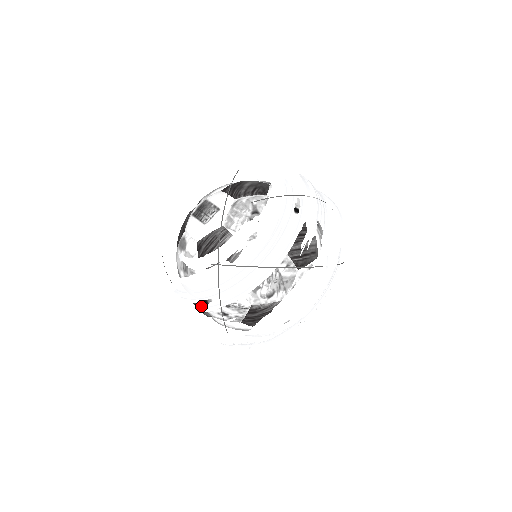
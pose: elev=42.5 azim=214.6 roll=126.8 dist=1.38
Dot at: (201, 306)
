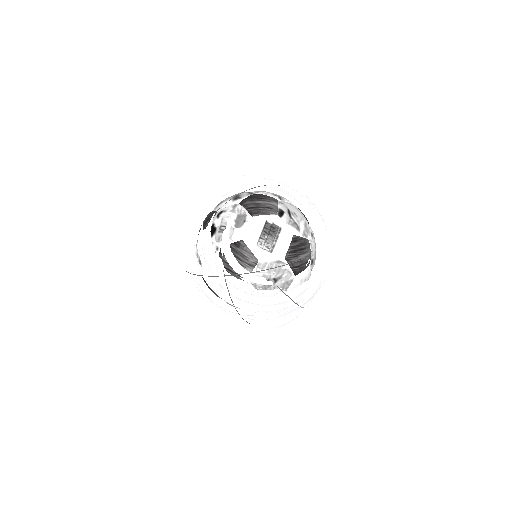
Dot at: occluded
